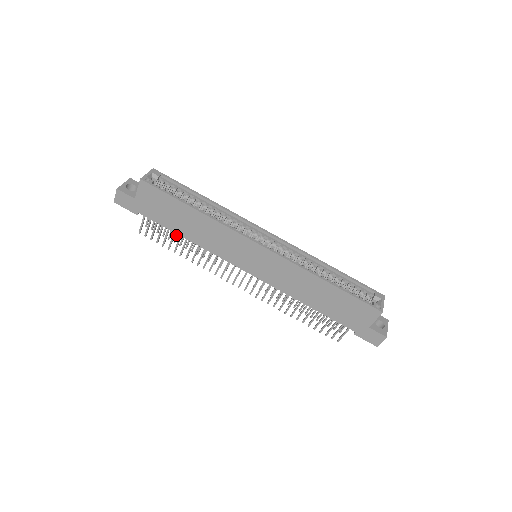
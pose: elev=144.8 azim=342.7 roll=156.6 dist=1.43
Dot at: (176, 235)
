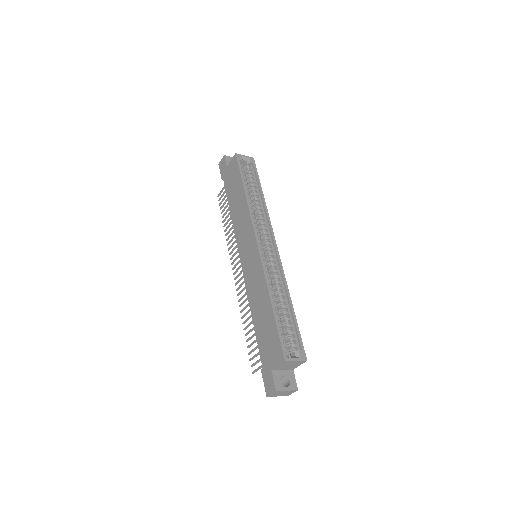
Dot at: occluded
